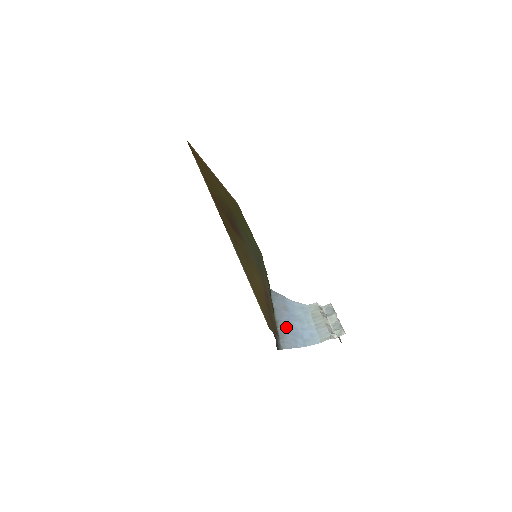
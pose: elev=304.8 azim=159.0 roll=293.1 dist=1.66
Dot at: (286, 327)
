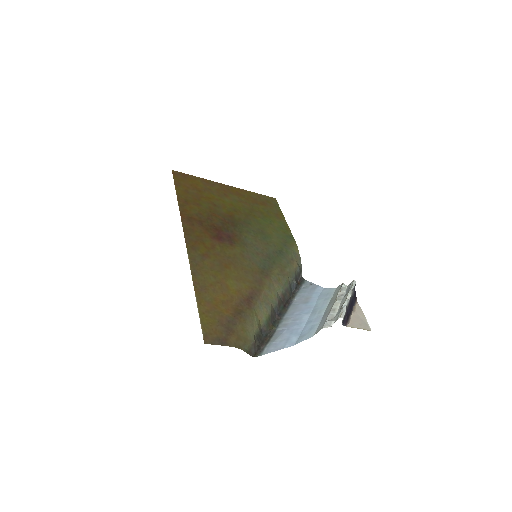
Dot at: (288, 325)
